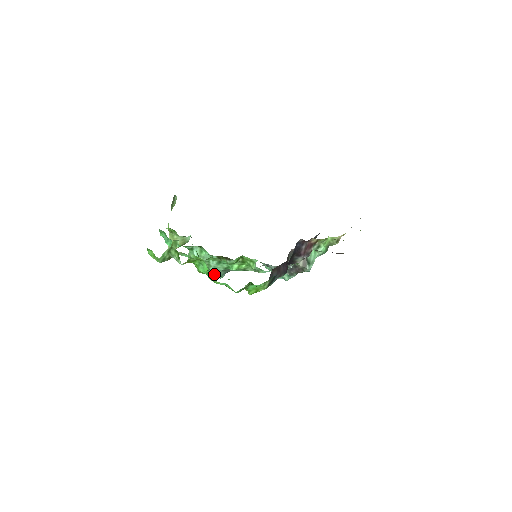
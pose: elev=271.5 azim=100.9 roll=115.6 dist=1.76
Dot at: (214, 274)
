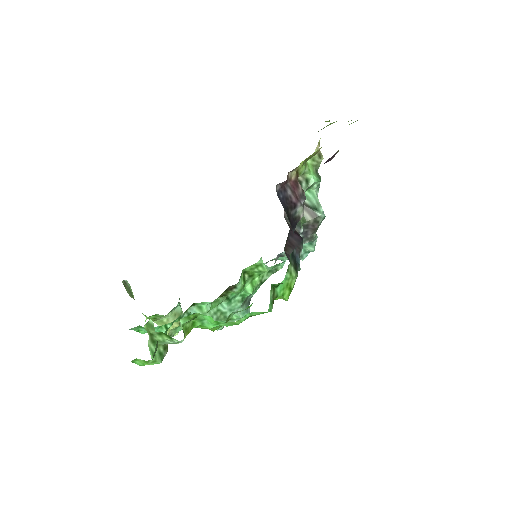
Dot at: (229, 317)
